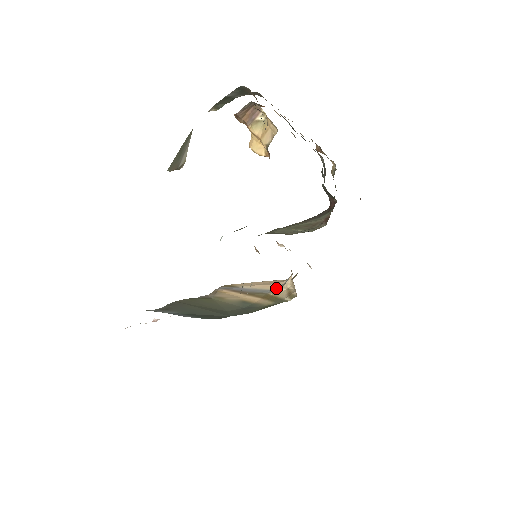
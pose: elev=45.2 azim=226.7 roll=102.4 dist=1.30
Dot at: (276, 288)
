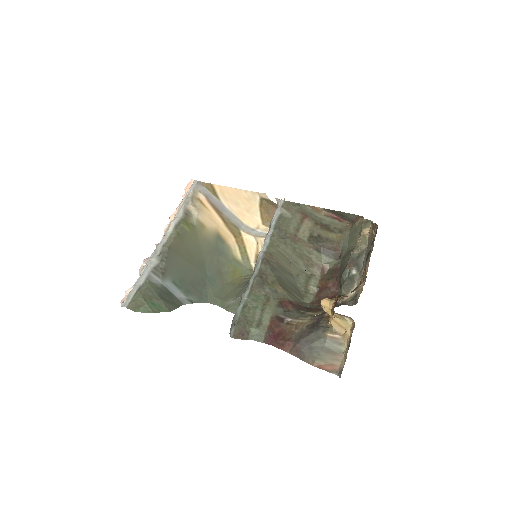
Dot at: (249, 227)
